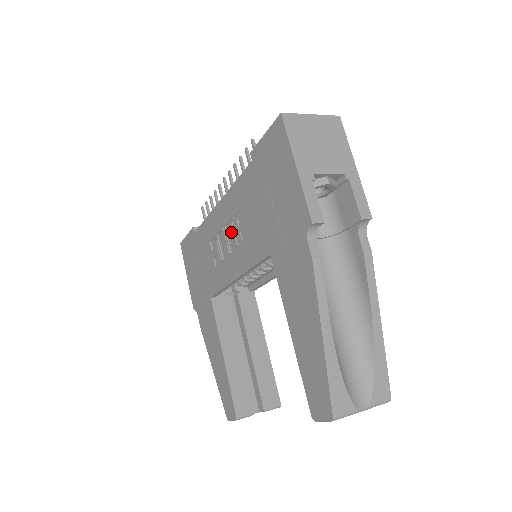
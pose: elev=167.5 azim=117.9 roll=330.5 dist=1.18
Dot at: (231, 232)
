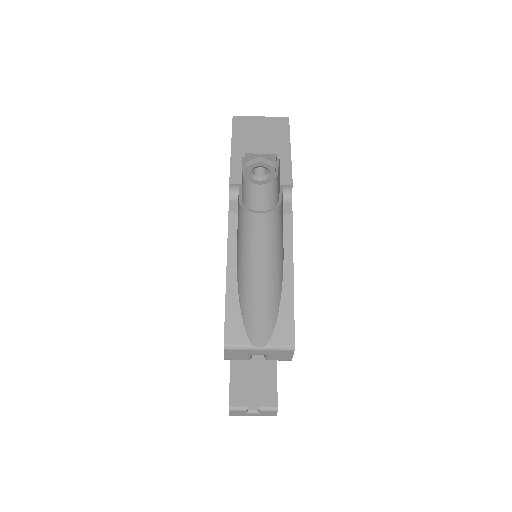
Dot at: occluded
